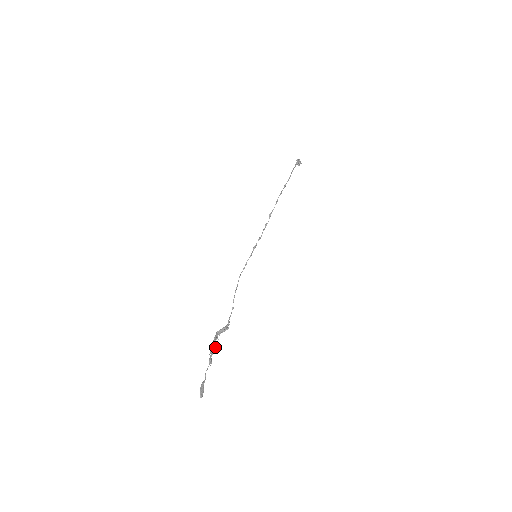
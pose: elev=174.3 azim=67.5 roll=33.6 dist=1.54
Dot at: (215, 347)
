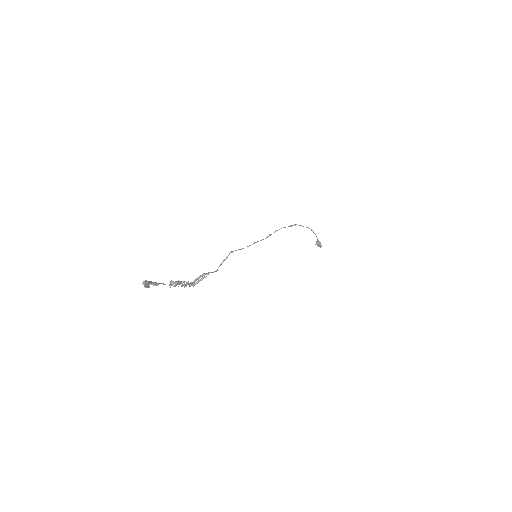
Dot at: (183, 284)
